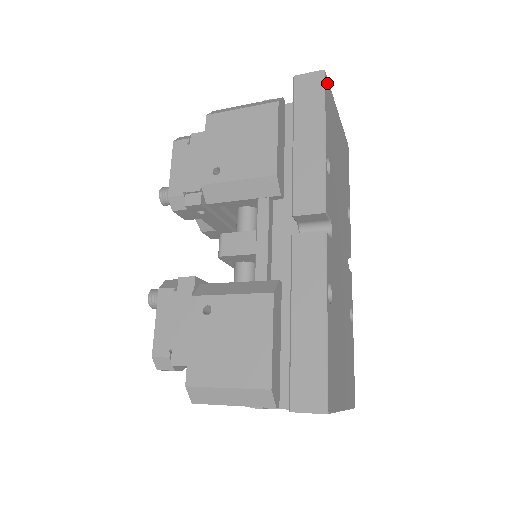
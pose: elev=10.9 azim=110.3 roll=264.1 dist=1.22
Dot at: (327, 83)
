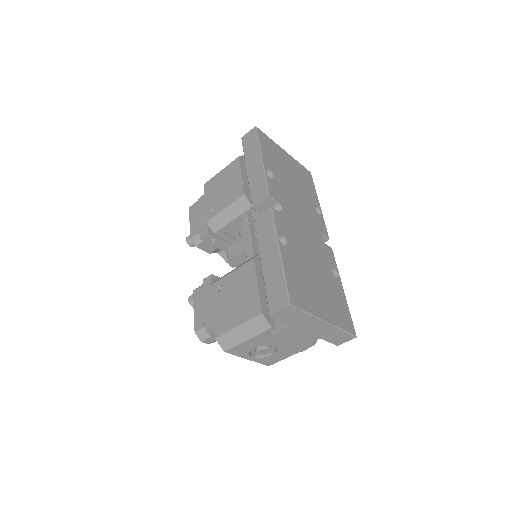
Dot at: (261, 133)
